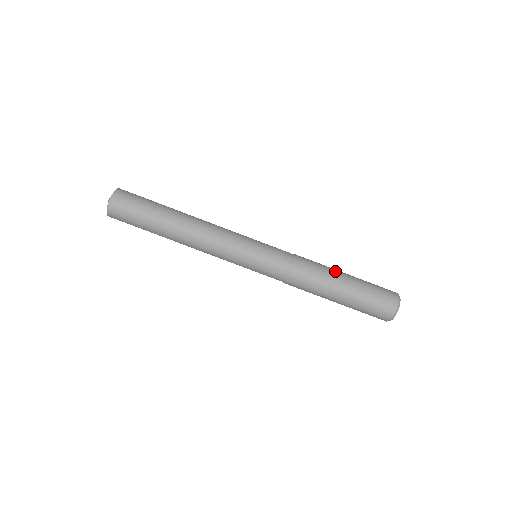
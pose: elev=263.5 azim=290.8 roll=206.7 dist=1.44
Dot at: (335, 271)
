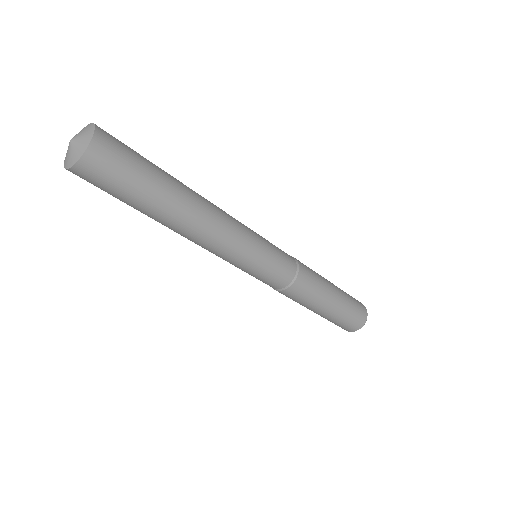
Dot at: (323, 303)
